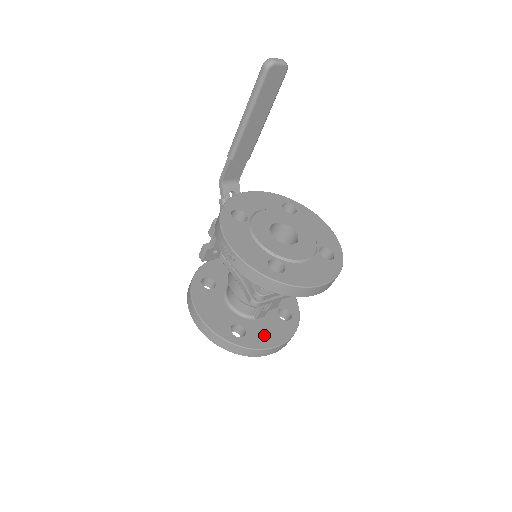
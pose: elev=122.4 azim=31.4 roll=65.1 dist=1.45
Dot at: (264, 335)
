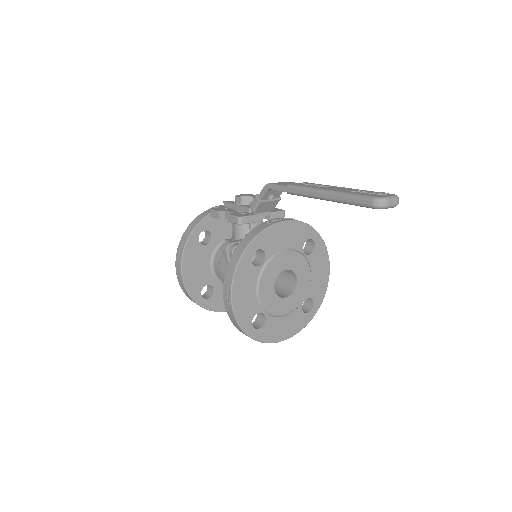
Dot at: occluded
